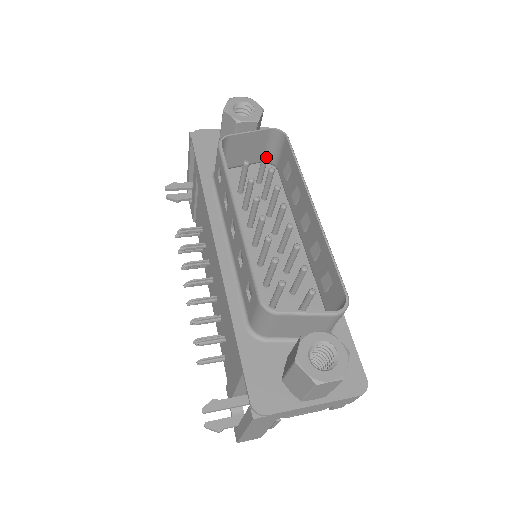
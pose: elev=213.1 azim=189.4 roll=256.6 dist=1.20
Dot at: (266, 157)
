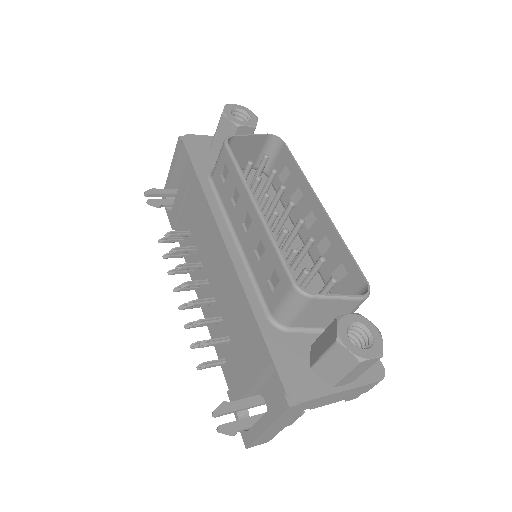
Dot at: (266, 160)
